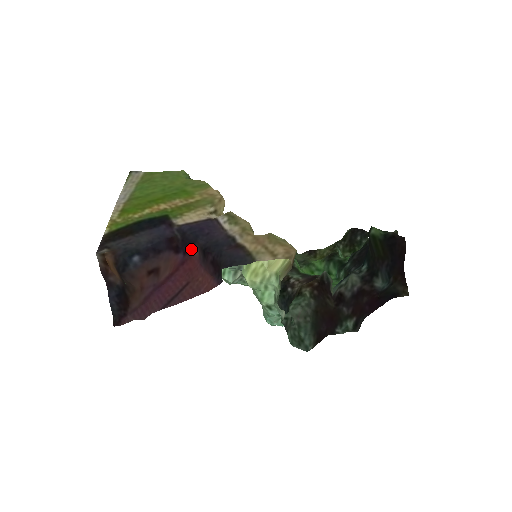
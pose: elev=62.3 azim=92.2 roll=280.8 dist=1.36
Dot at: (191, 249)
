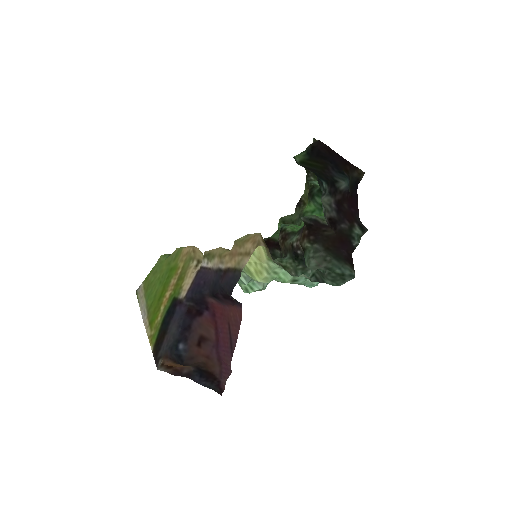
Dot at: (207, 302)
